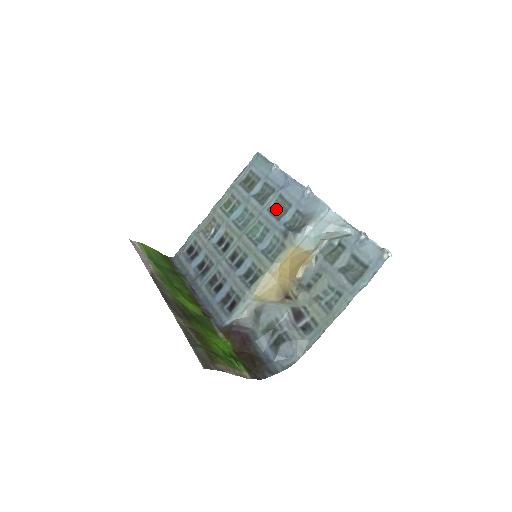
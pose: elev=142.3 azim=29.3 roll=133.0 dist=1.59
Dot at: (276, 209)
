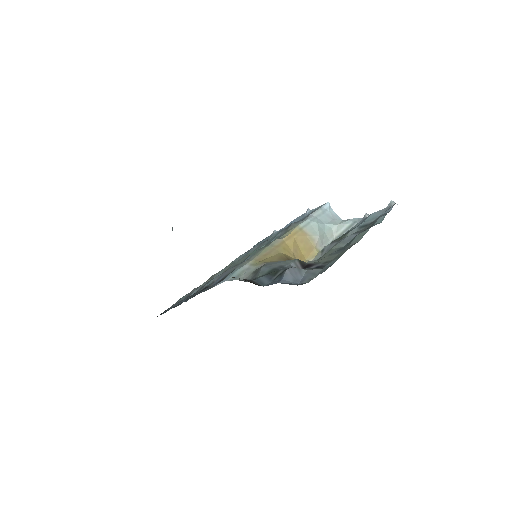
Dot at: occluded
